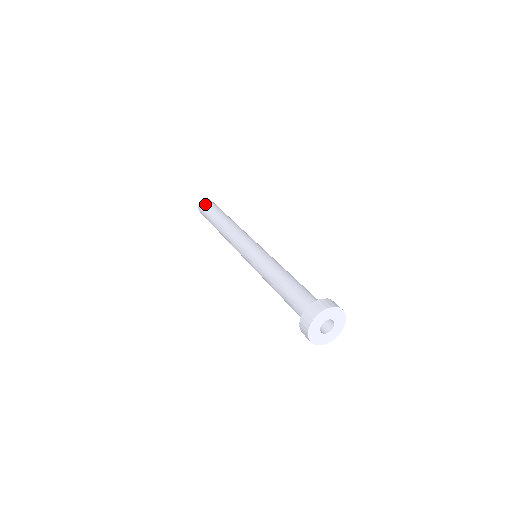
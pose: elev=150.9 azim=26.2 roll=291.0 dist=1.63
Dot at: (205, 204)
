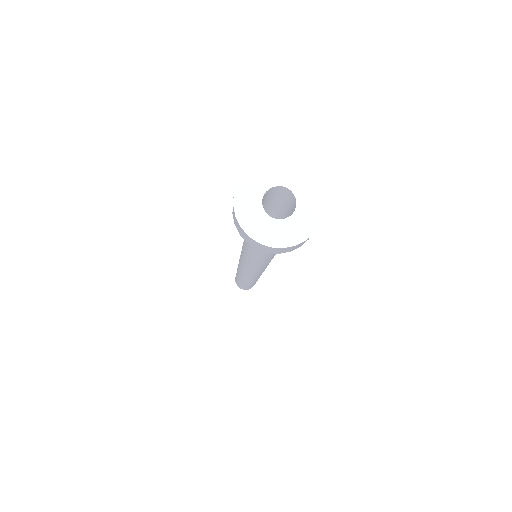
Dot at: occluded
